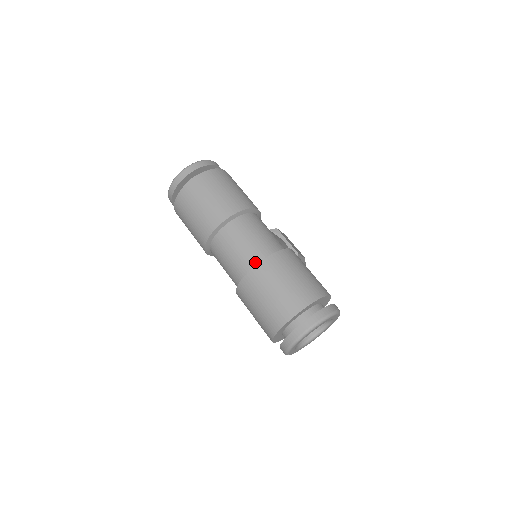
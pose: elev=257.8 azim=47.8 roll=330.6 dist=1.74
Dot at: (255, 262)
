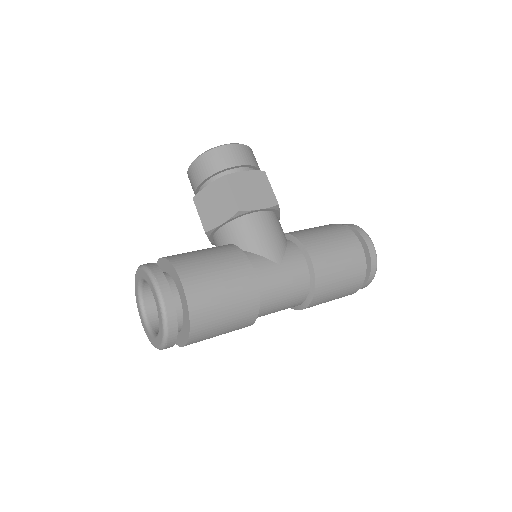
Dot at: (301, 303)
